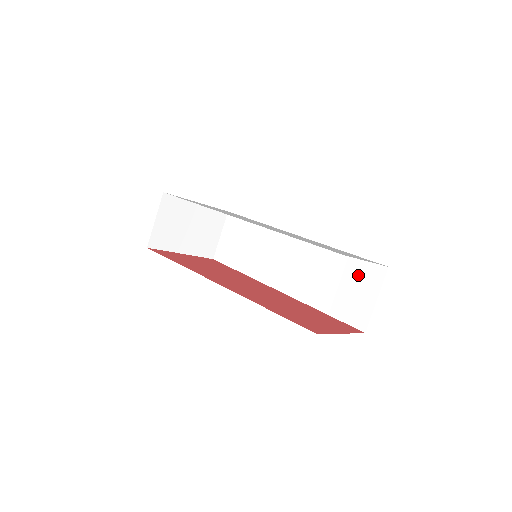
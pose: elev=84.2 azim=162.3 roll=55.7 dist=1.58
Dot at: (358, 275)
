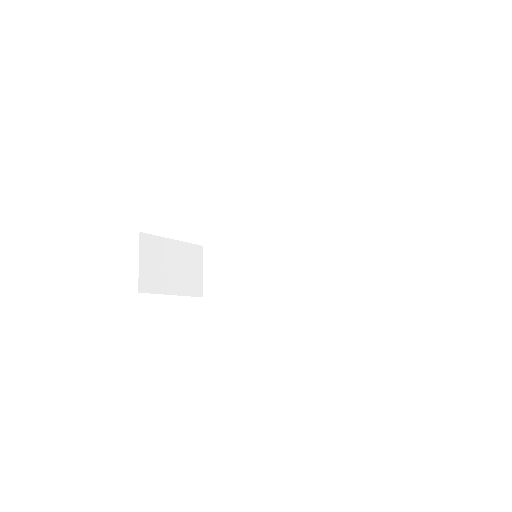
Dot at: (360, 235)
